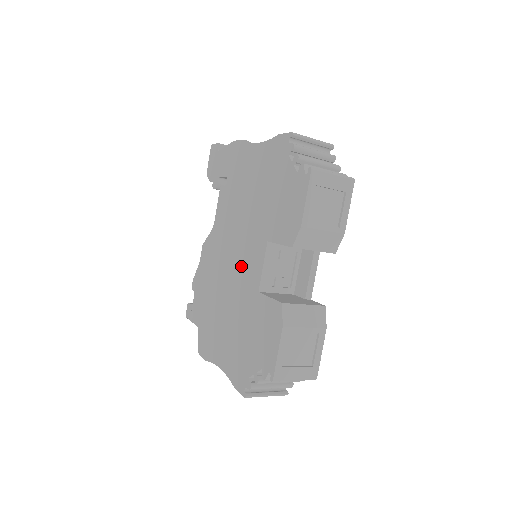
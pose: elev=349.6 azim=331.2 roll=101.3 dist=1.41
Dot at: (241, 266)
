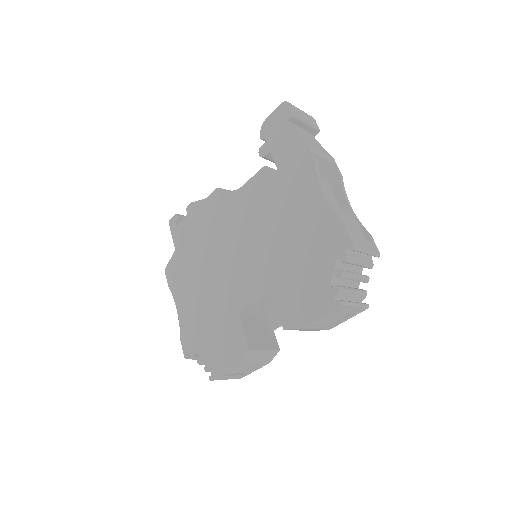
Dot at: (238, 270)
